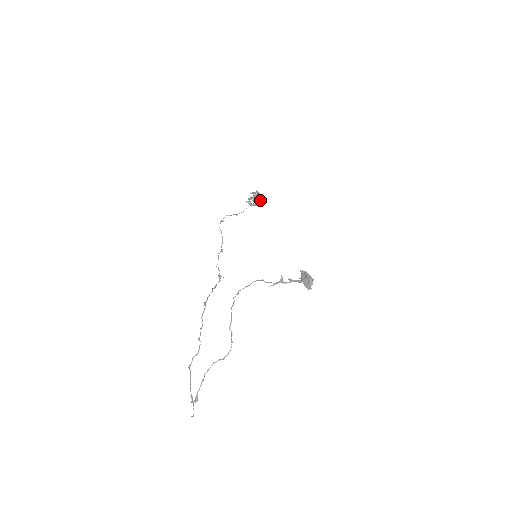
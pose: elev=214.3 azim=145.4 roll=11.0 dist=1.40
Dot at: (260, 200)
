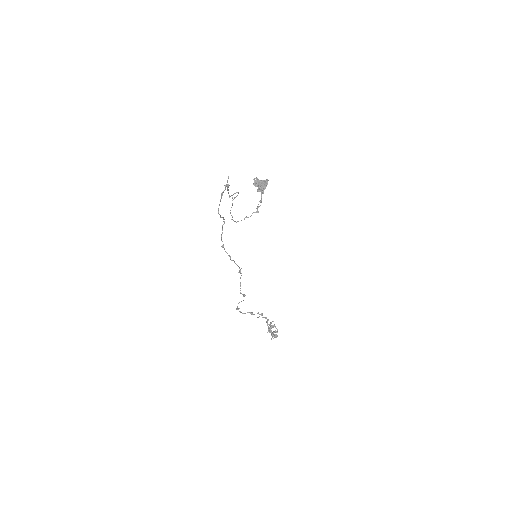
Dot at: occluded
